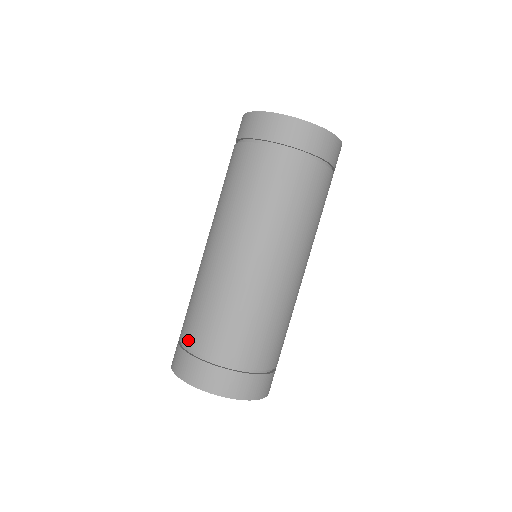
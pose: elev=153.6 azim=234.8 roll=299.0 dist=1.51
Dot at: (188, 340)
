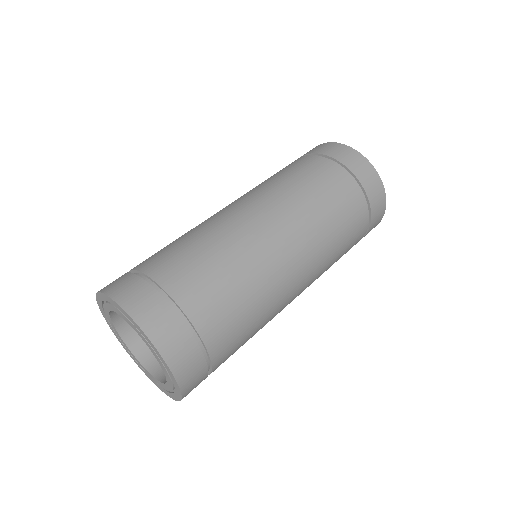
Dot at: (138, 265)
